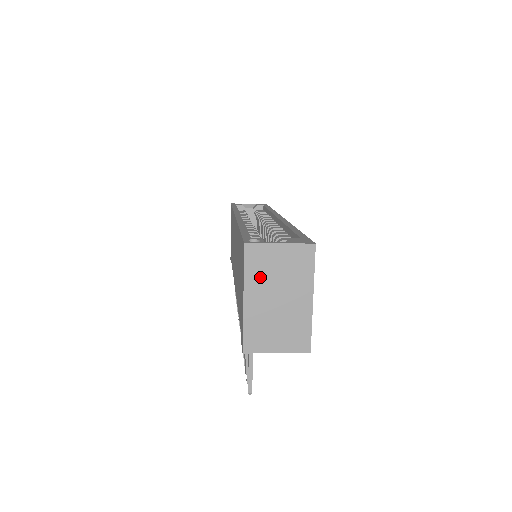
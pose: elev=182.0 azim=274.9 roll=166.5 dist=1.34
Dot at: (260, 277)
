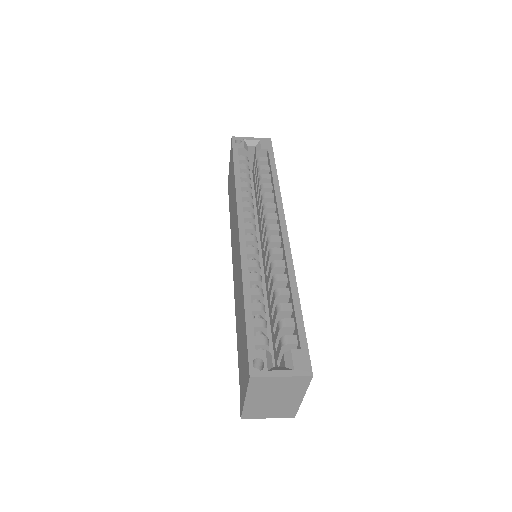
Dot at: (261, 391)
